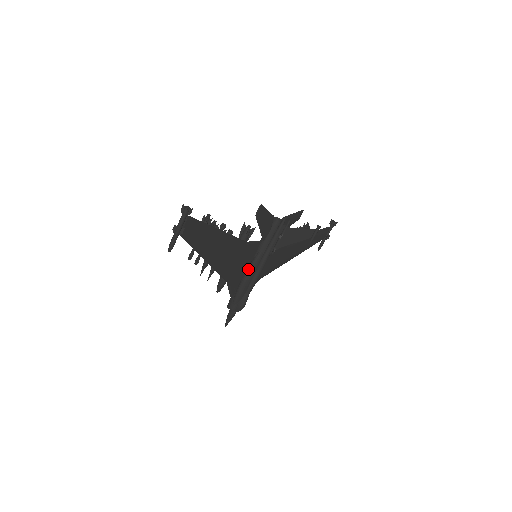
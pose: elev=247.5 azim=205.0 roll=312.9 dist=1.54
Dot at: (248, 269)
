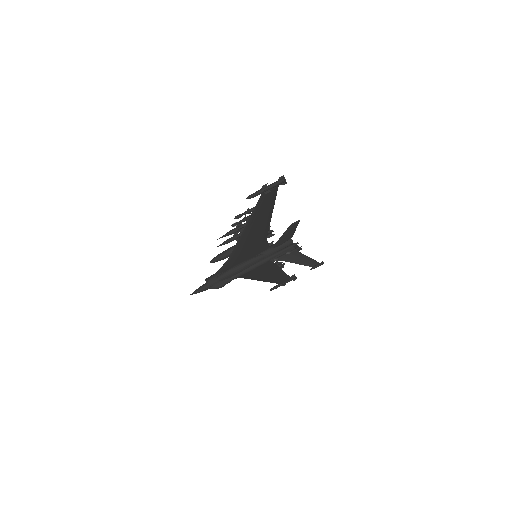
Dot at: (247, 261)
